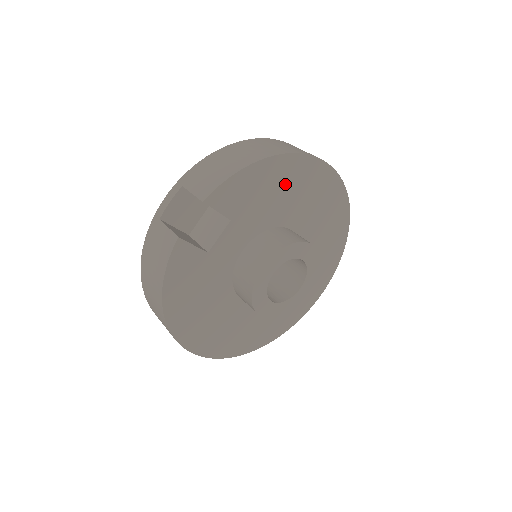
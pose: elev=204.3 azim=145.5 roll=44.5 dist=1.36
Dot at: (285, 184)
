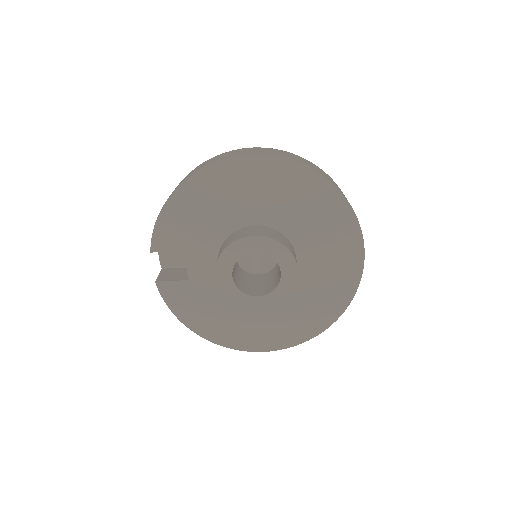
Dot at: (207, 200)
